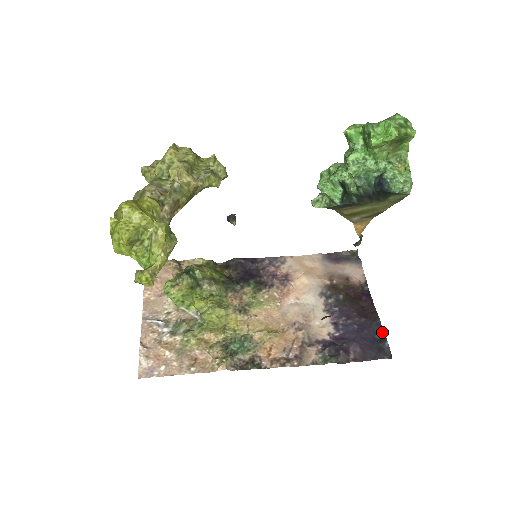
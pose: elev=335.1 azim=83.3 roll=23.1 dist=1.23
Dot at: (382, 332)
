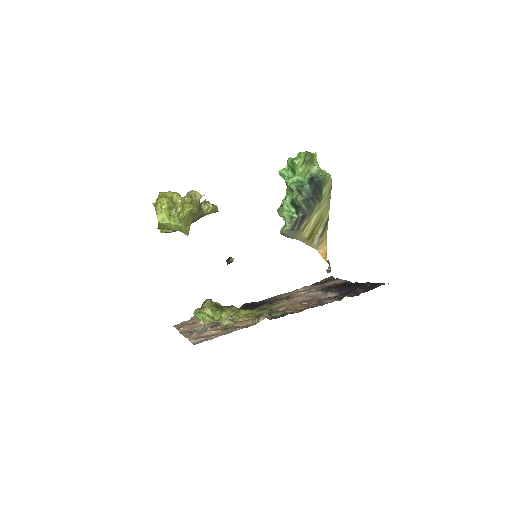
Dot at: (374, 284)
